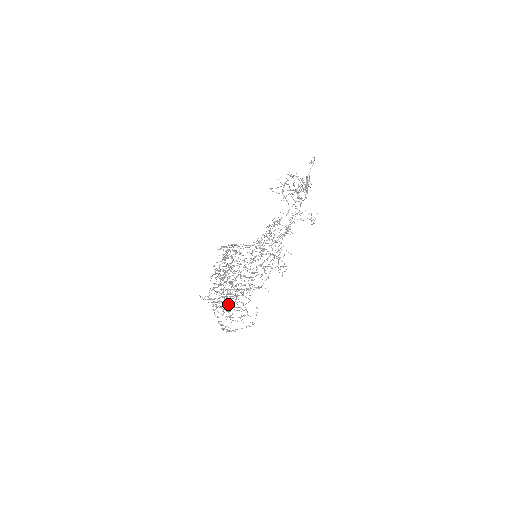
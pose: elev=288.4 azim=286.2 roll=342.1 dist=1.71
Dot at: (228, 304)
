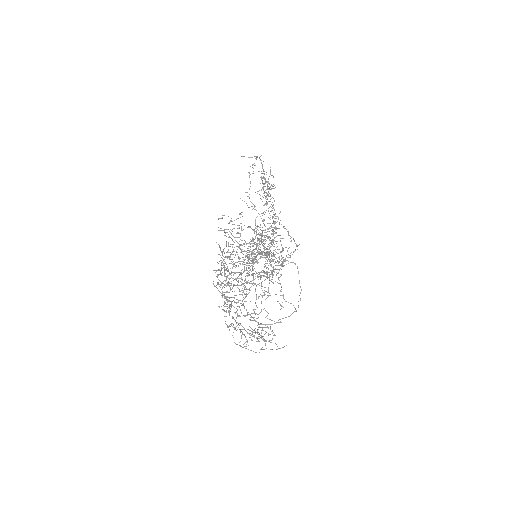
Dot at: (251, 316)
